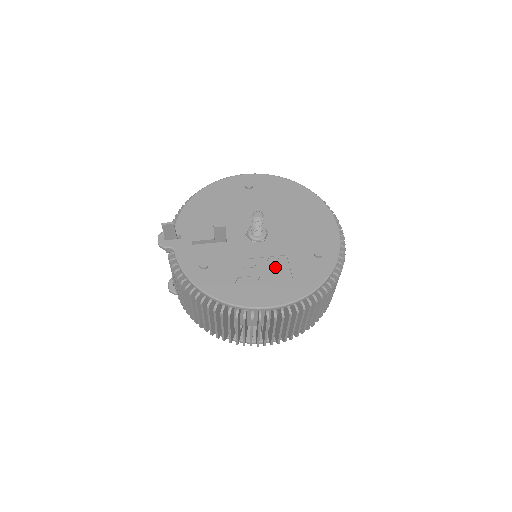
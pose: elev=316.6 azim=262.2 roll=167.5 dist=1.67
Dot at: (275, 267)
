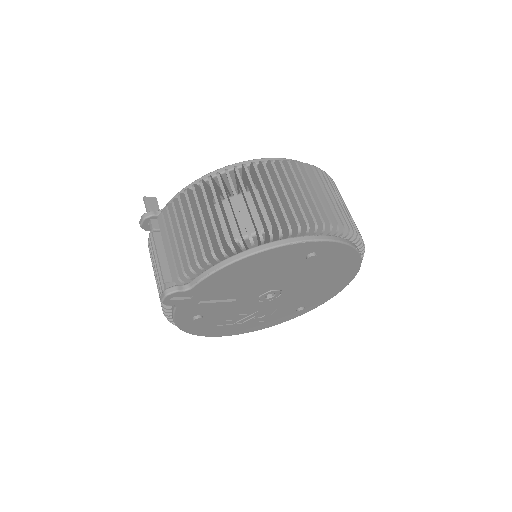
Dot at: occluded
